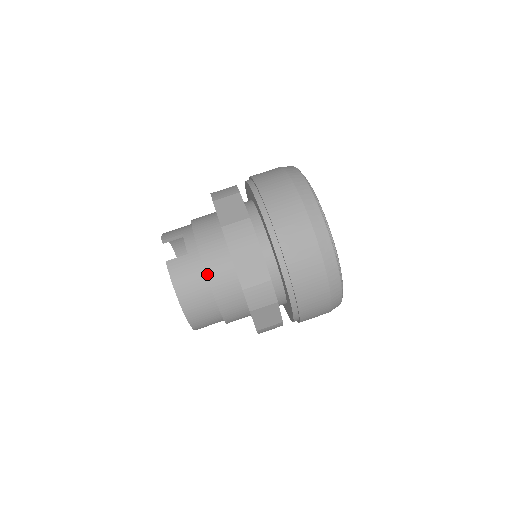
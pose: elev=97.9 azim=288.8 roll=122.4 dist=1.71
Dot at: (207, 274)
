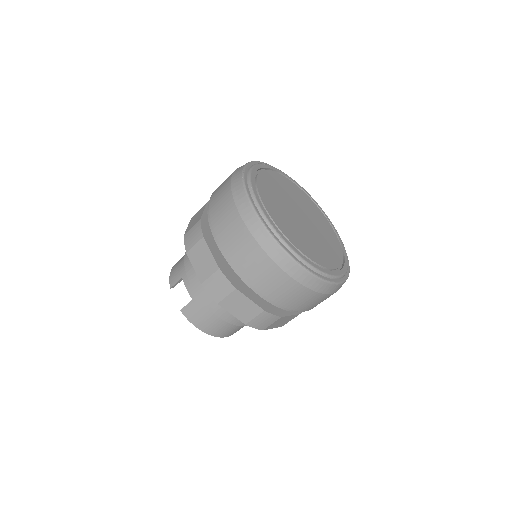
Dot at: (215, 313)
